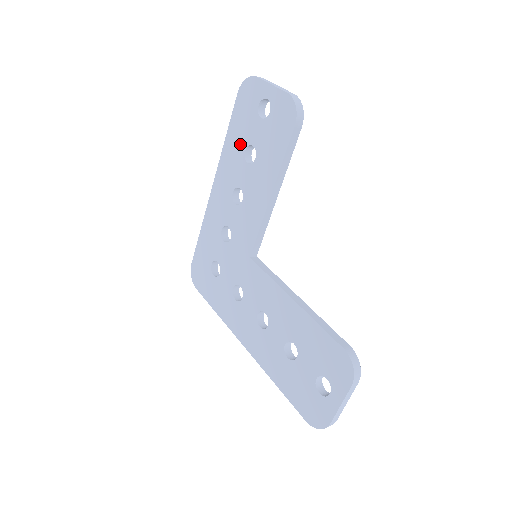
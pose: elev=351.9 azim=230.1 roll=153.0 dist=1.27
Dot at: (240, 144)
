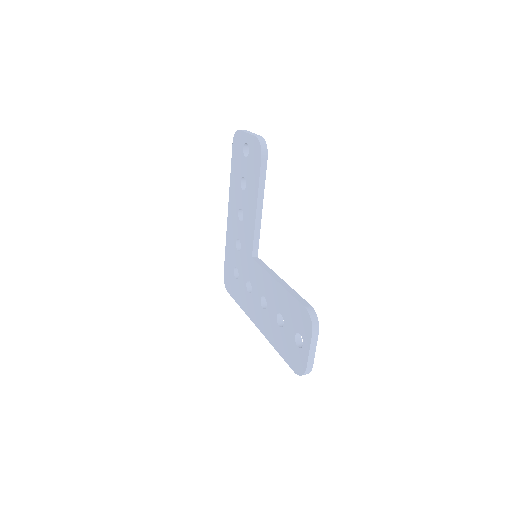
Dot at: (238, 178)
